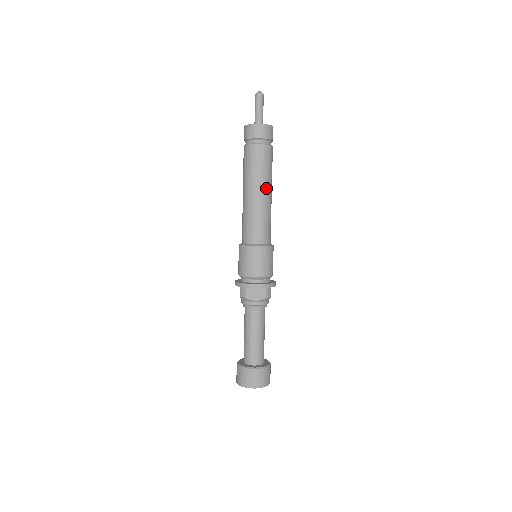
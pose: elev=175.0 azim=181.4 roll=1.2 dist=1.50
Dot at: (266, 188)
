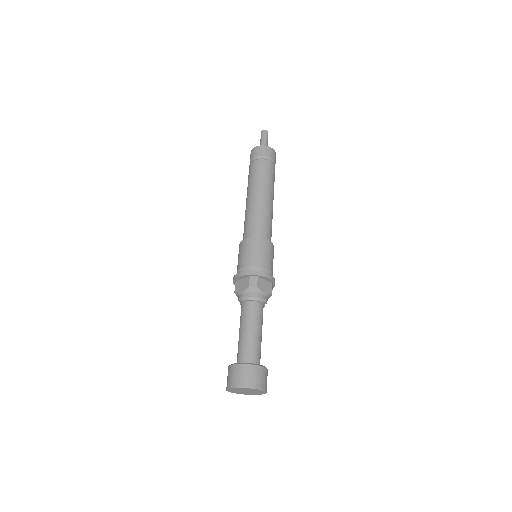
Dot at: (258, 192)
